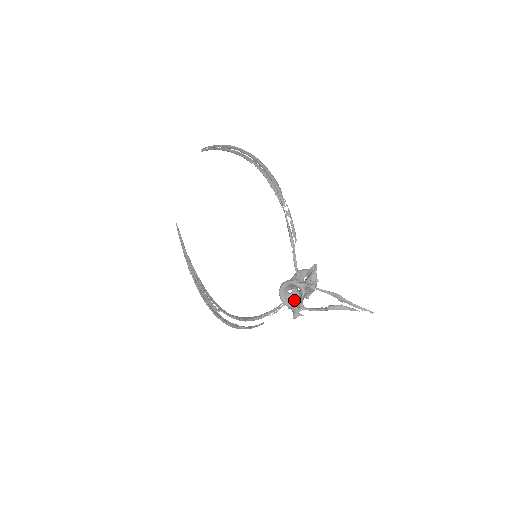
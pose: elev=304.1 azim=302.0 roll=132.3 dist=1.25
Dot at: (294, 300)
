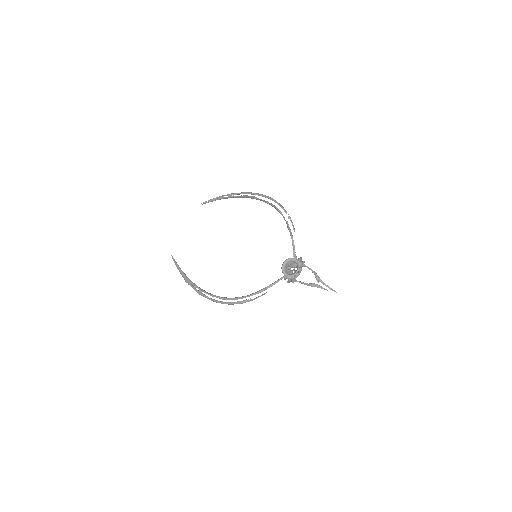
Dot at: (290, 274)
